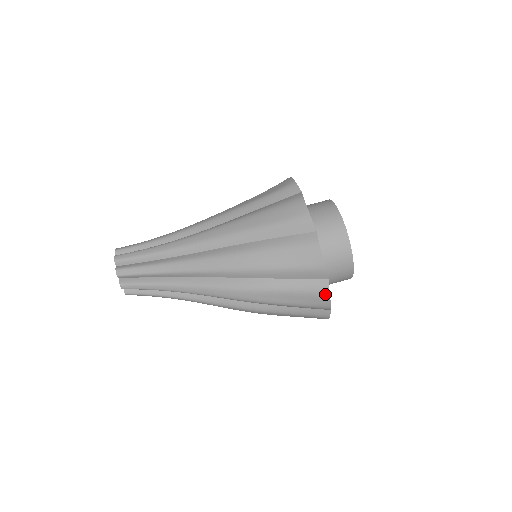
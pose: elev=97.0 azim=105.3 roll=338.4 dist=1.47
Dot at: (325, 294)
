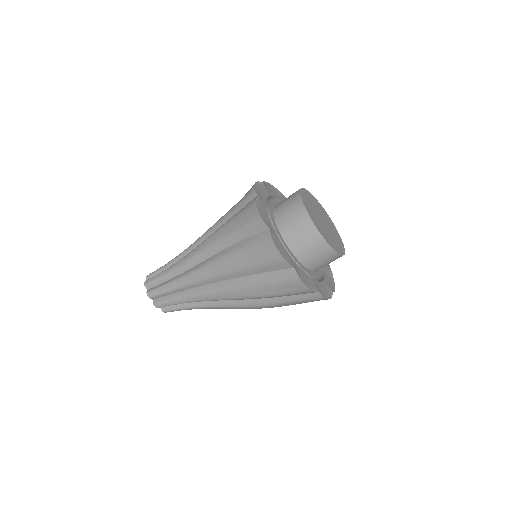
Dot at: (321, 299)
